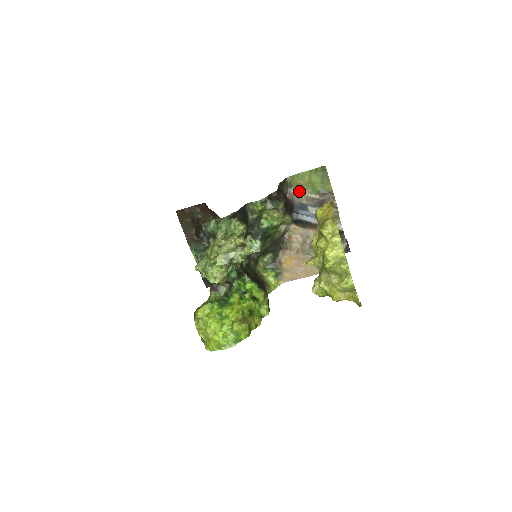
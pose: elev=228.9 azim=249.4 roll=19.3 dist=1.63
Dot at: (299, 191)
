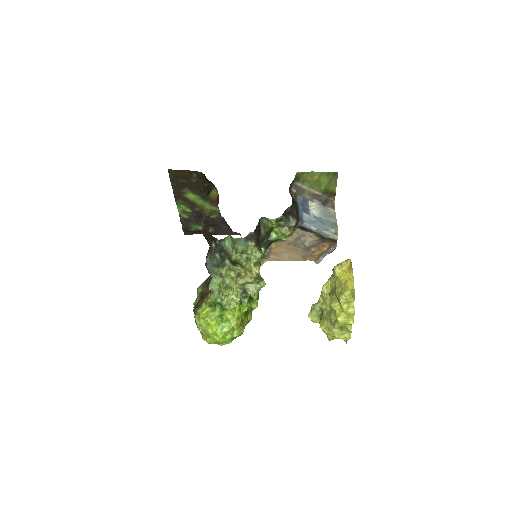
Dot at: (304, 186)
